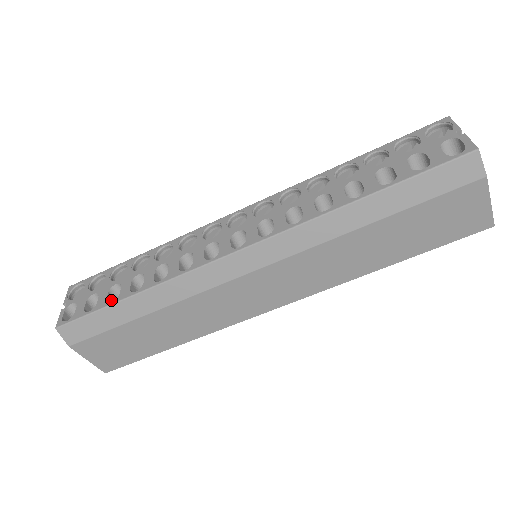
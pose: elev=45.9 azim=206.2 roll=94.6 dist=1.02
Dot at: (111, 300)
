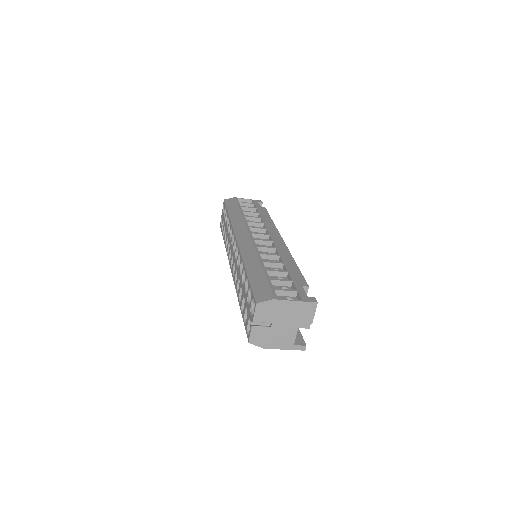
Dot at: occluded
